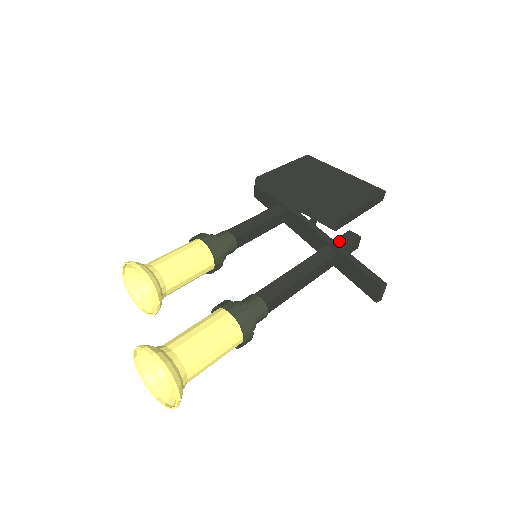
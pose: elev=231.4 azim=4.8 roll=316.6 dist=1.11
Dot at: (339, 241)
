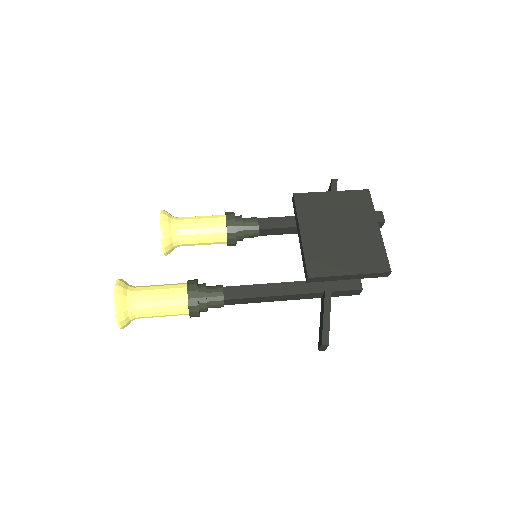
Dot at: (338, 282)
